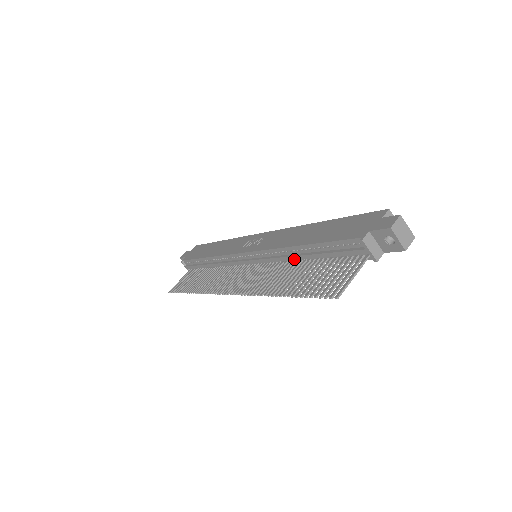
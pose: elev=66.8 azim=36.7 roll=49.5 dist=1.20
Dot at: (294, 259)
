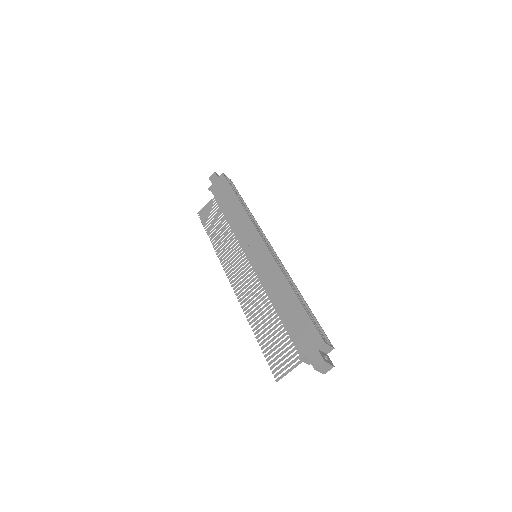
Dot at: occluded
